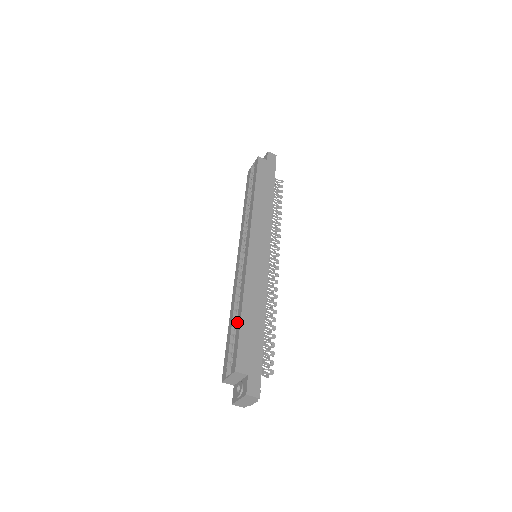
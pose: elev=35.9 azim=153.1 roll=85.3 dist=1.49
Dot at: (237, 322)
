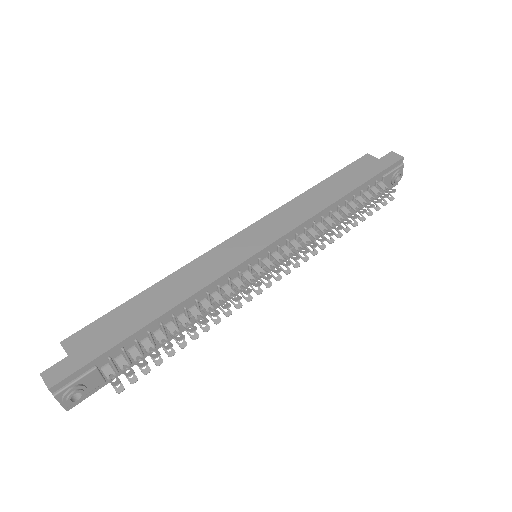
Dot at: occluded
